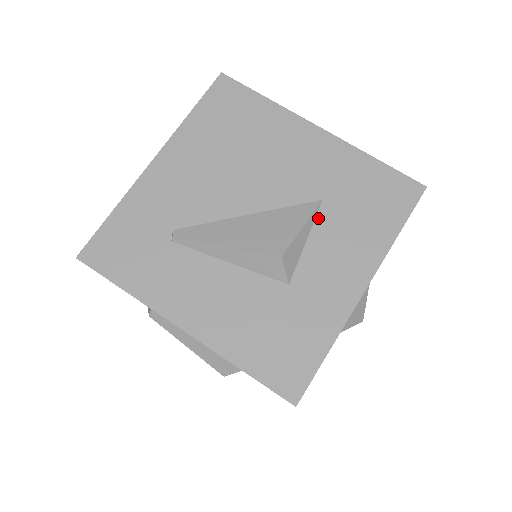
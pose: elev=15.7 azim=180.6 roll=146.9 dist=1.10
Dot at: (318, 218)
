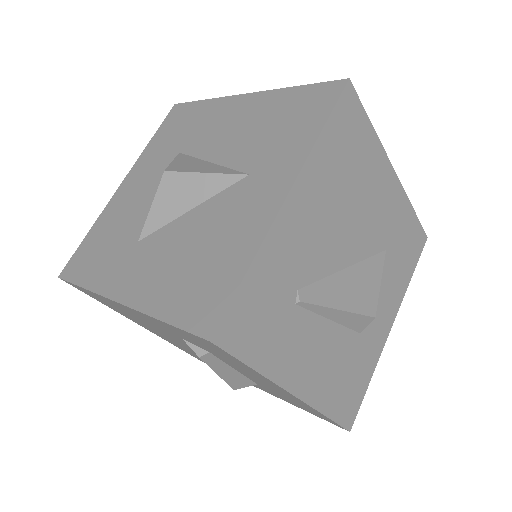
Dot at: (382, 268)
